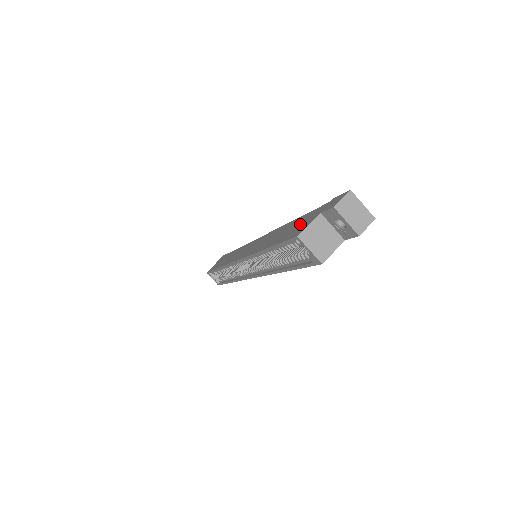
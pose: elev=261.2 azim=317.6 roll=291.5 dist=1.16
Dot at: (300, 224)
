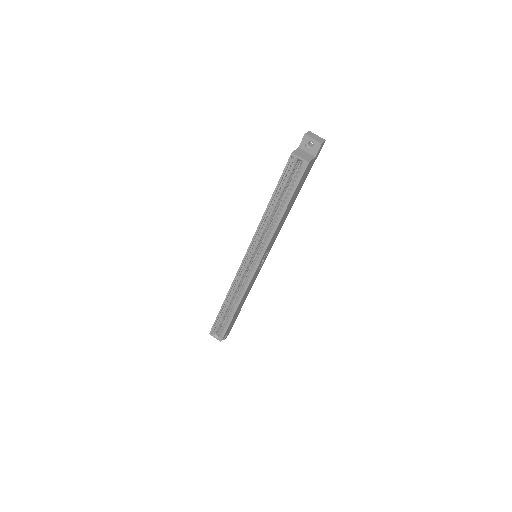
Dot at: occluded
